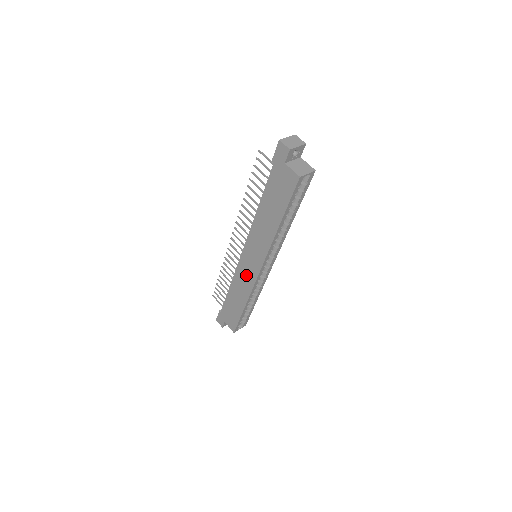
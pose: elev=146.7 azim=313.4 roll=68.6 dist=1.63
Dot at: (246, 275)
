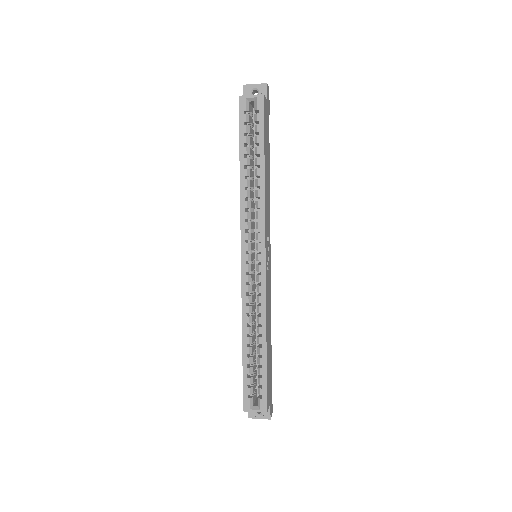
Dot at: occluded
